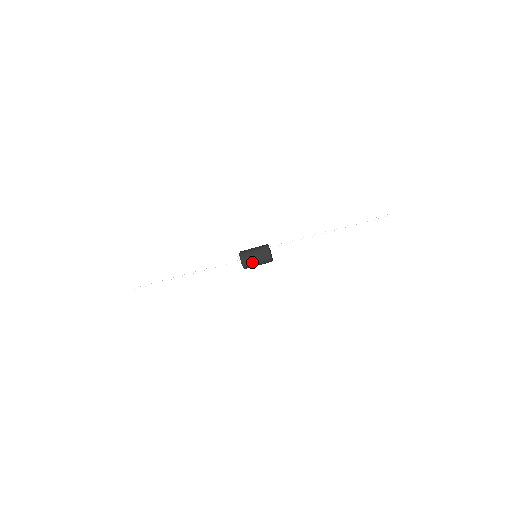
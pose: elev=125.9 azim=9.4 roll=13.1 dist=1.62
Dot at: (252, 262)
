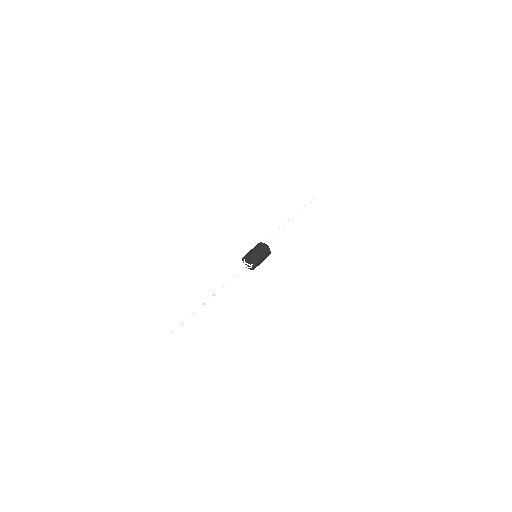
Dot at: (259, 256)
